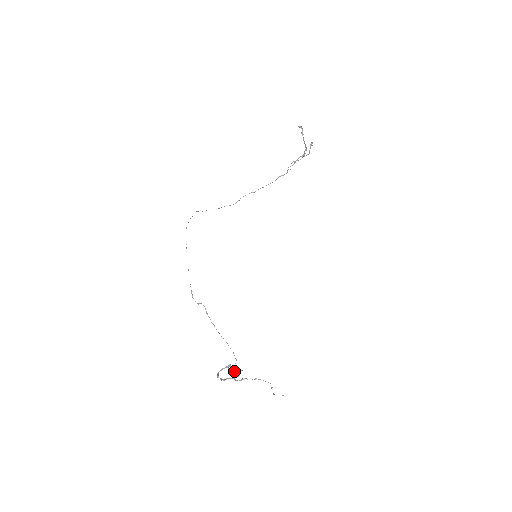
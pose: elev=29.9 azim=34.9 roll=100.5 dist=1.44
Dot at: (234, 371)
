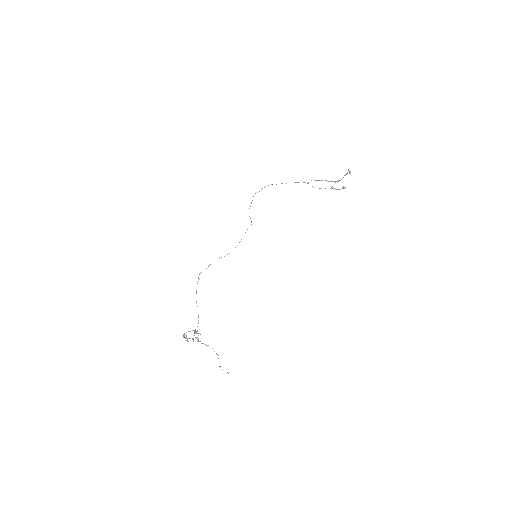
Dot at: (194, 333)
